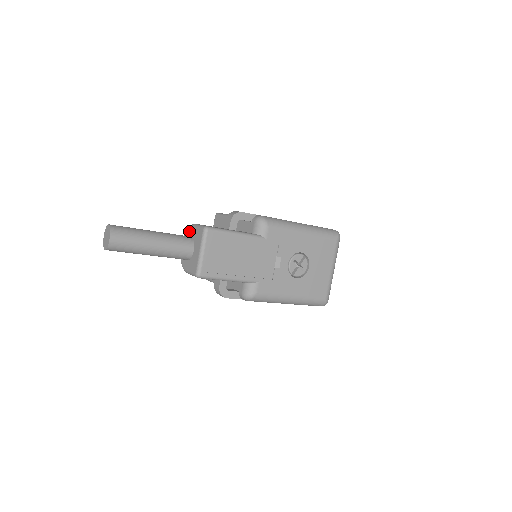
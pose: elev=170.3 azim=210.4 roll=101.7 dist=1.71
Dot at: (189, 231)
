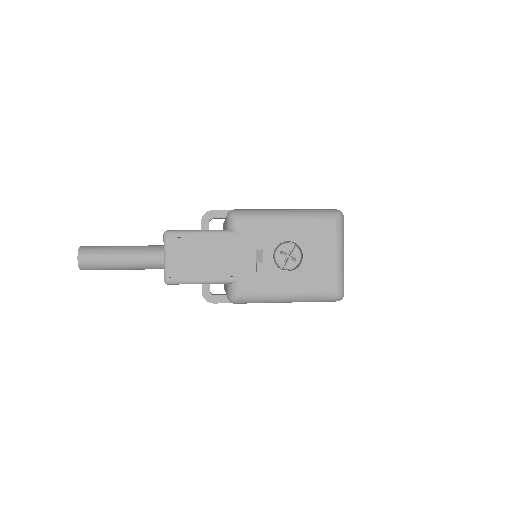
Dot at: occluded
